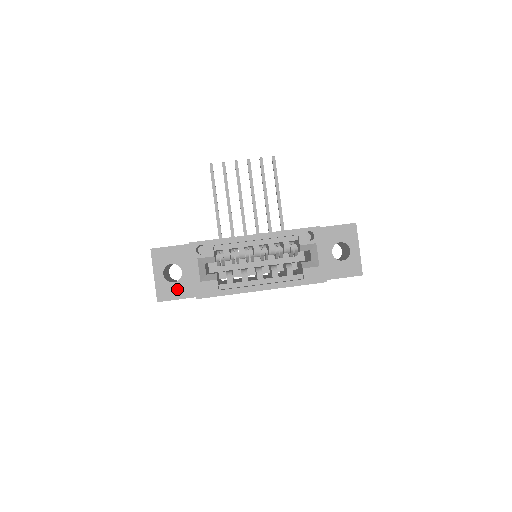
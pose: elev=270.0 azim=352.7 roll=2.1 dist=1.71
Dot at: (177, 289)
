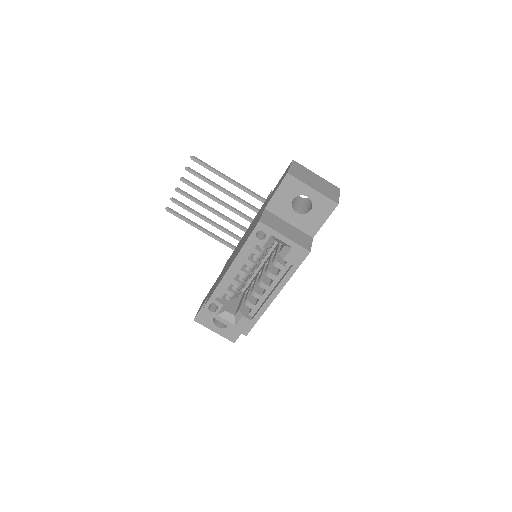
Dot at: occluded
